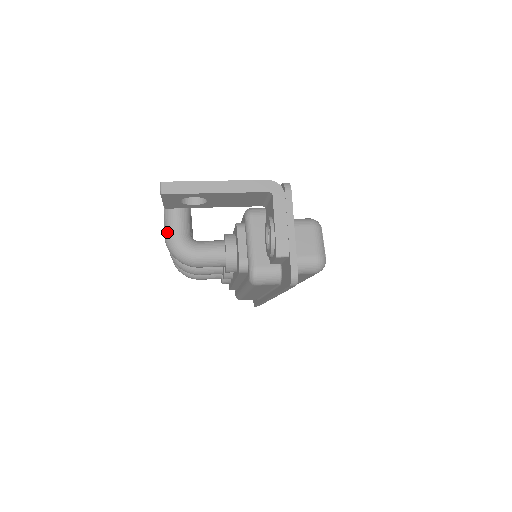
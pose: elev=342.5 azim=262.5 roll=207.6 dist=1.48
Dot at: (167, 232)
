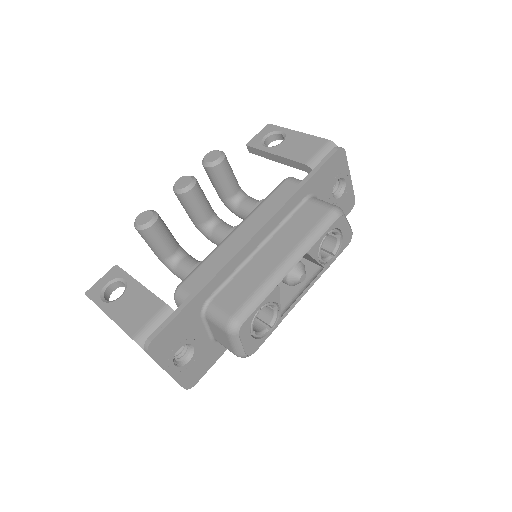
Dot at: occluded
